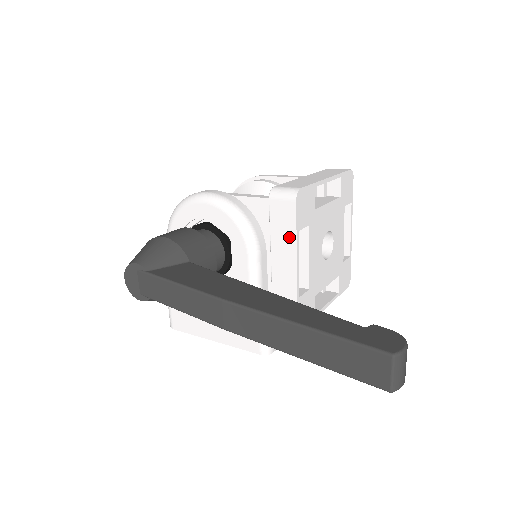
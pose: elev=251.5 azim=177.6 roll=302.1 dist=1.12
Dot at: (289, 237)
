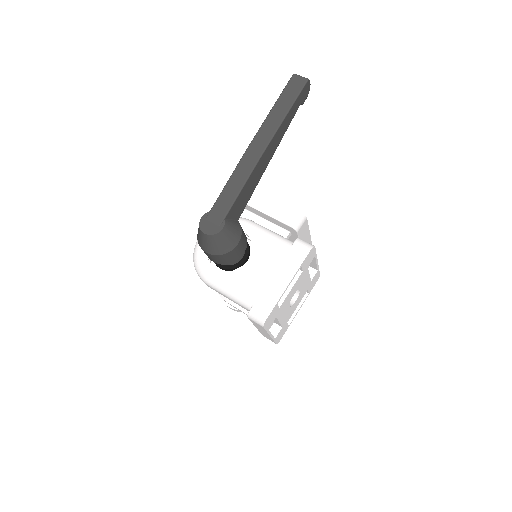
Dot at: occluded
